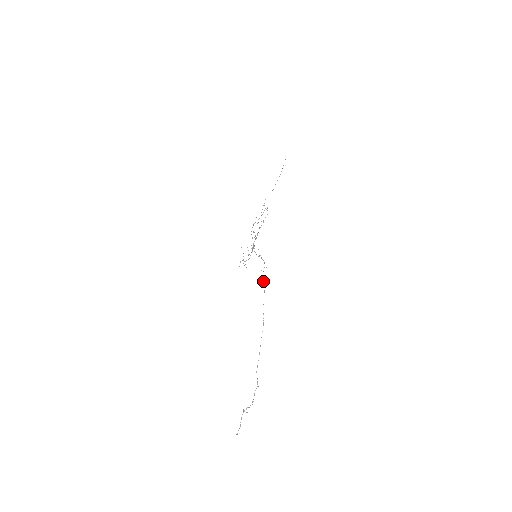
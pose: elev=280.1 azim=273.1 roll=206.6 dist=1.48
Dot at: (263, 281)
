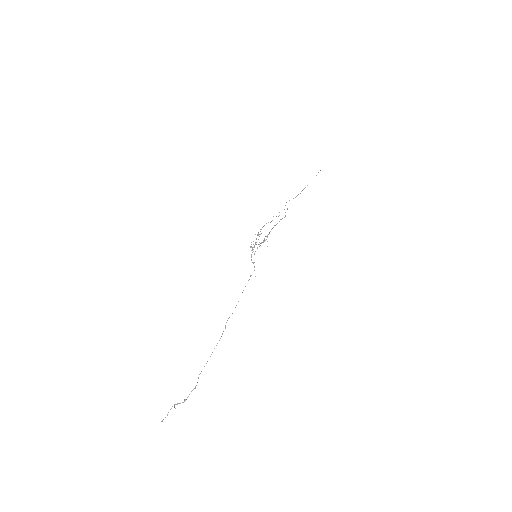
Dot at: (242, 292)
